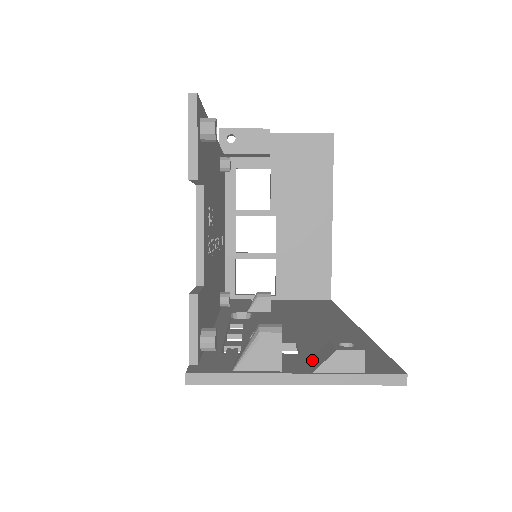
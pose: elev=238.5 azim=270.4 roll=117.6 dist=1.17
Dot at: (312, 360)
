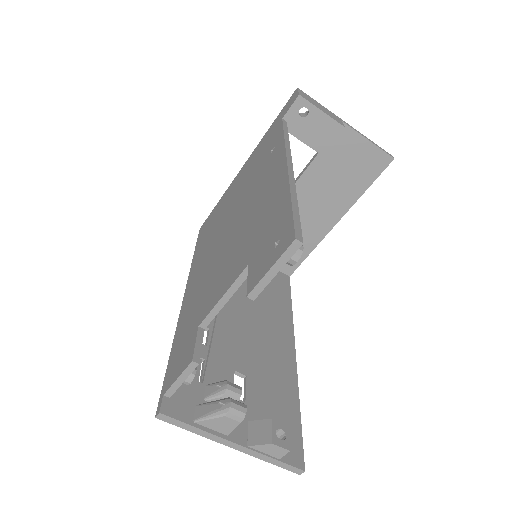
Dot at: (251, 426)
